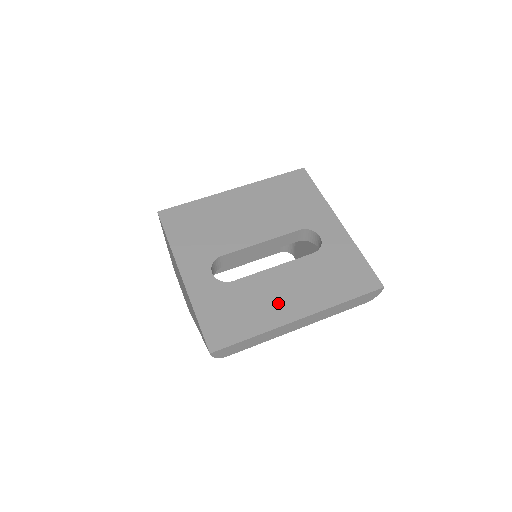
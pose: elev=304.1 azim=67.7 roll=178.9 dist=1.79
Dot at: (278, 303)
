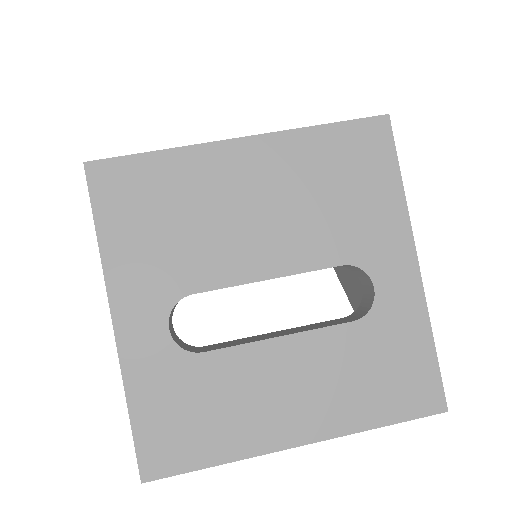
Dot at: (270, 411)
